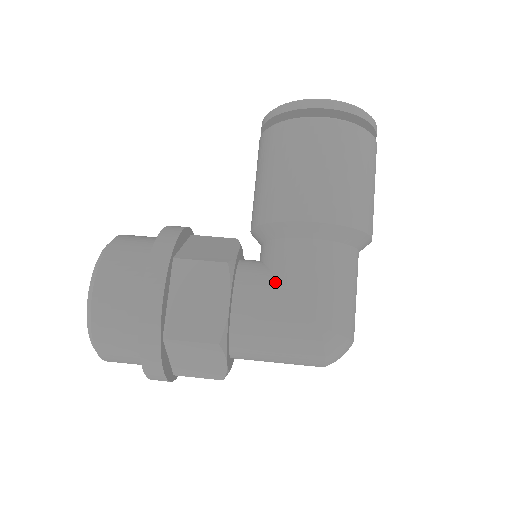
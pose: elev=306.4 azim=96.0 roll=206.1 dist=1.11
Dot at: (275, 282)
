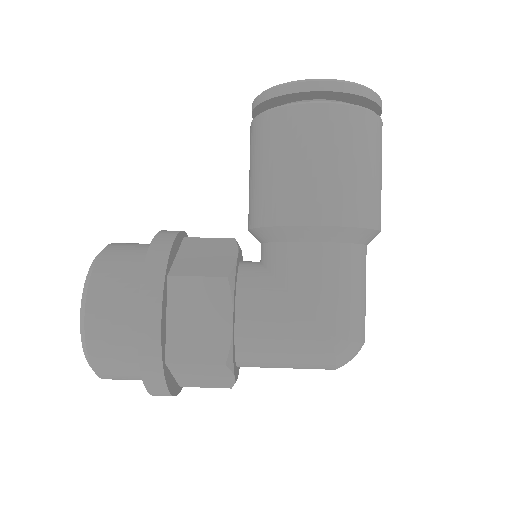
Dot at: (279, 291)
